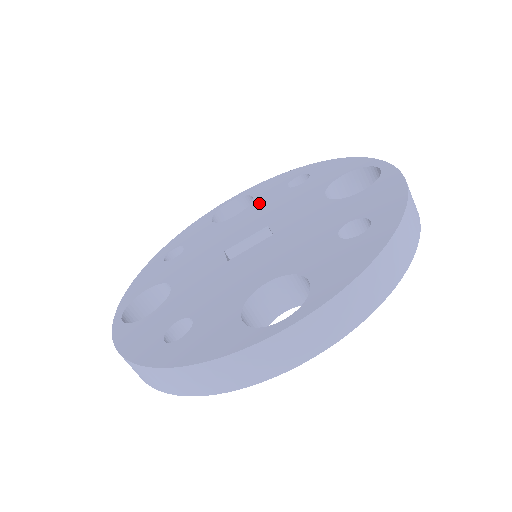
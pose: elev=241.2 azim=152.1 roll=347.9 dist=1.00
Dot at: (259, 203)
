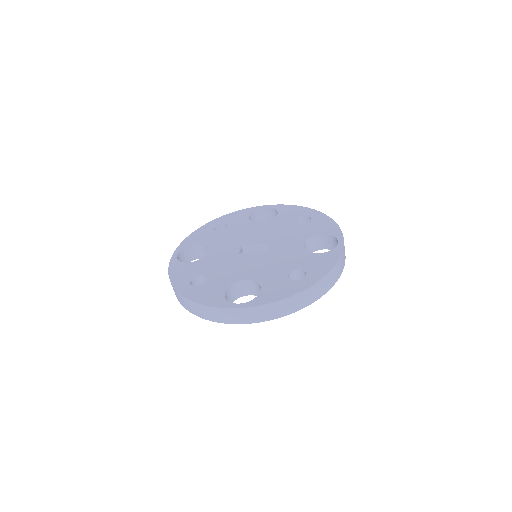
Dot at: (277, 222)
